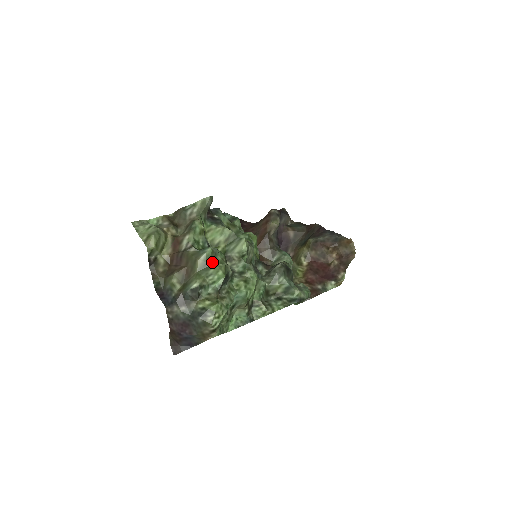
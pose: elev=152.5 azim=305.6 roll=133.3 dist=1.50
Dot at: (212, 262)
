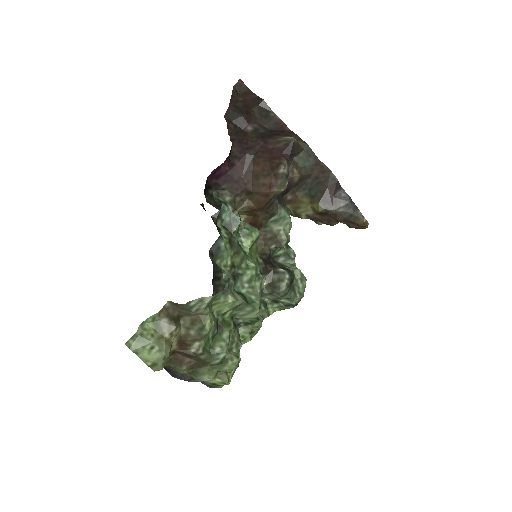
Dot at: (226, 362)
